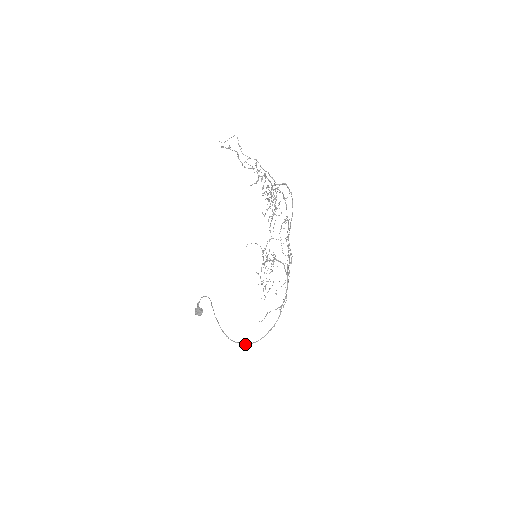
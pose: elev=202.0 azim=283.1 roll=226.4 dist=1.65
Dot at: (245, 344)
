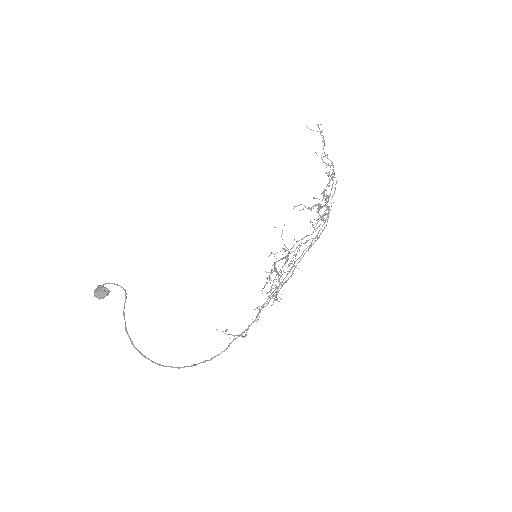
Dot at: (157, 363)
